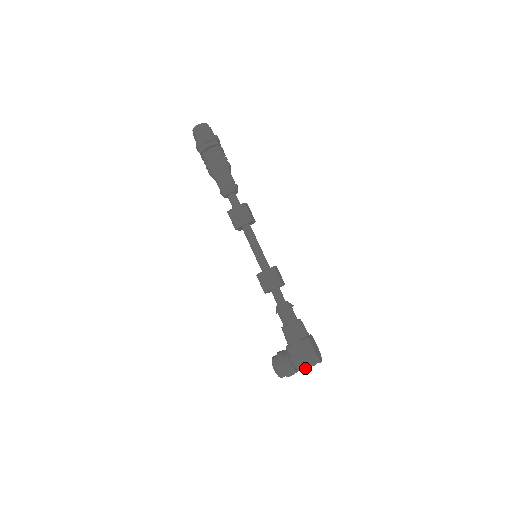
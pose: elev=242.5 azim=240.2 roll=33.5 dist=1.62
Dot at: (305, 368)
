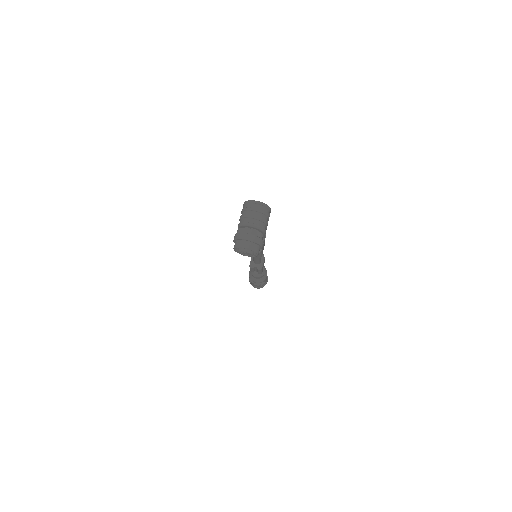
Dot at: (246, 217)
